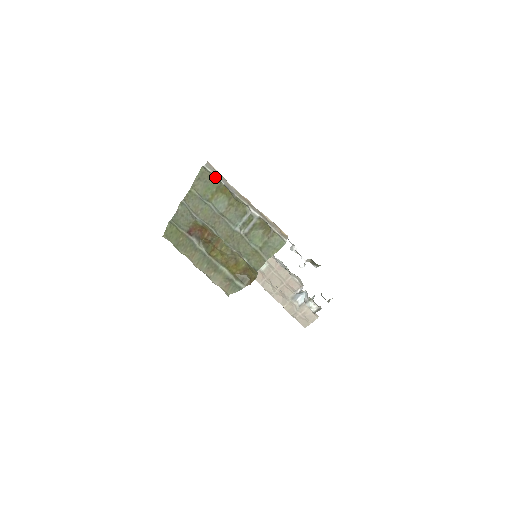
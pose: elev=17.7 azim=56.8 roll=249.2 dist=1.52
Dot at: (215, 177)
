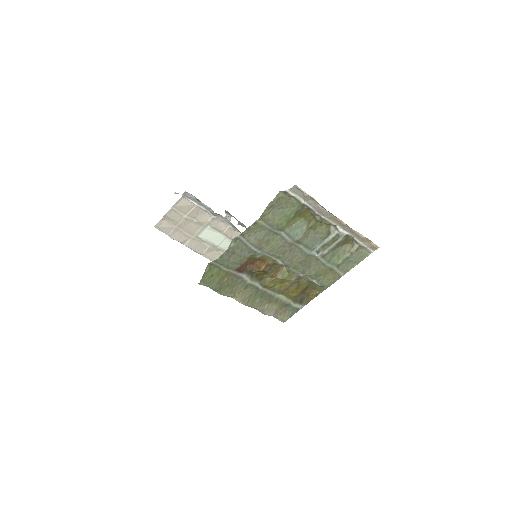
Dot at: (298, 201)
